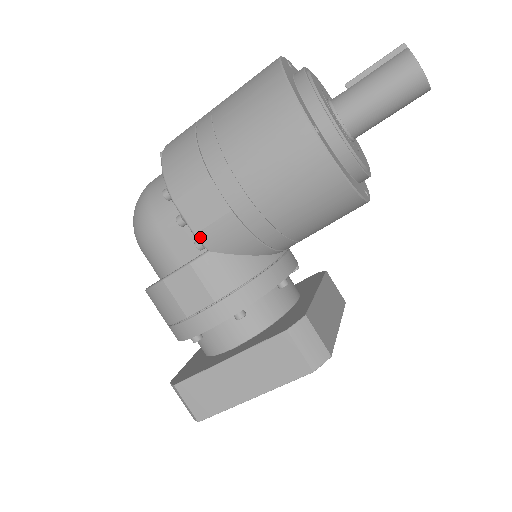
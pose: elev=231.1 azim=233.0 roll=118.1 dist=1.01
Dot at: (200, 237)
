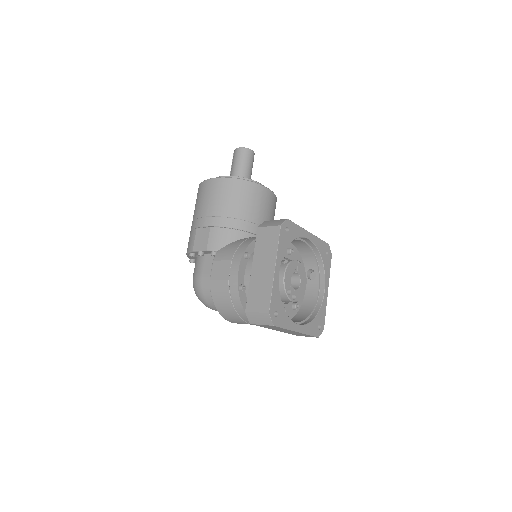
Dot at: (209, 248)
